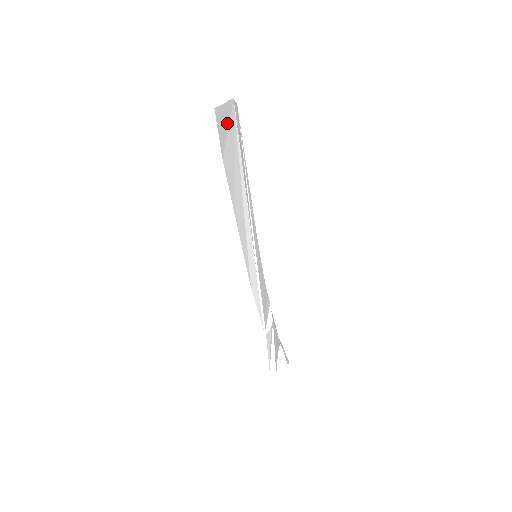
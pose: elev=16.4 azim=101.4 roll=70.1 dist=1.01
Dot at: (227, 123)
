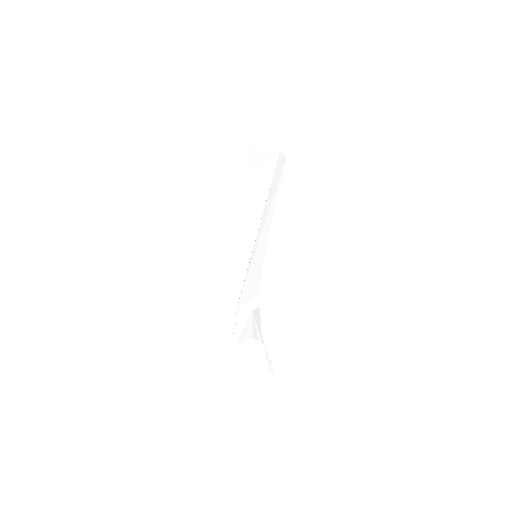
Dot at: (263, 161)
